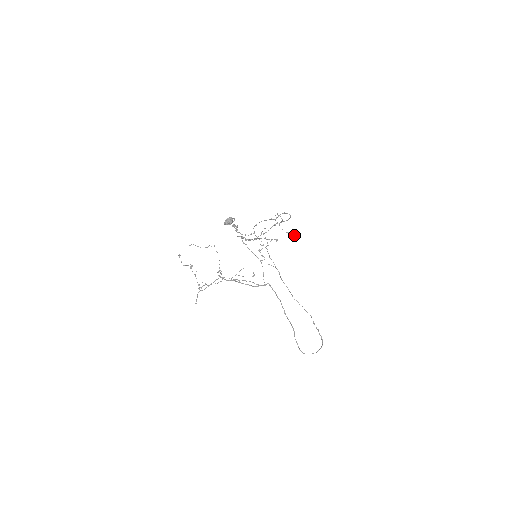
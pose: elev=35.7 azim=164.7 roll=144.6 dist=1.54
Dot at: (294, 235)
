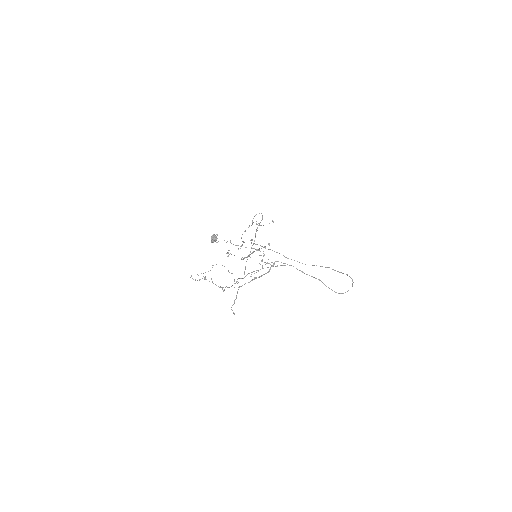
Dot at: occluded
